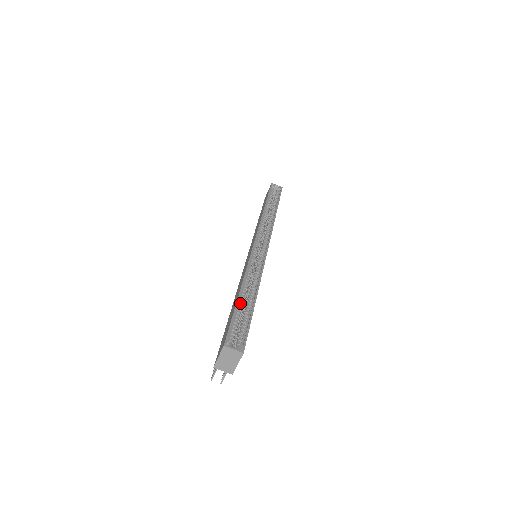
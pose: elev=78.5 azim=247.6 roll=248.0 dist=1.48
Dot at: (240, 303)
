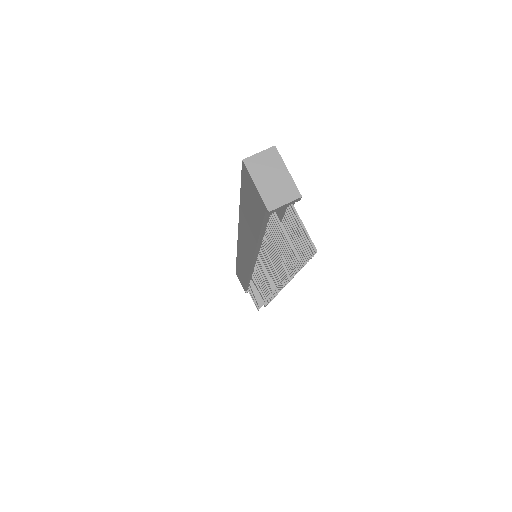
Dot at: occluded
